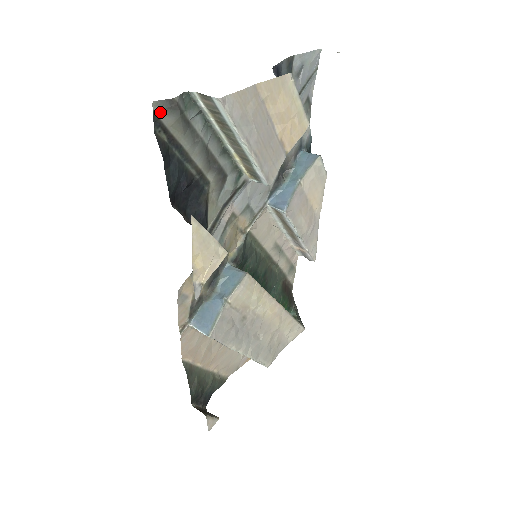
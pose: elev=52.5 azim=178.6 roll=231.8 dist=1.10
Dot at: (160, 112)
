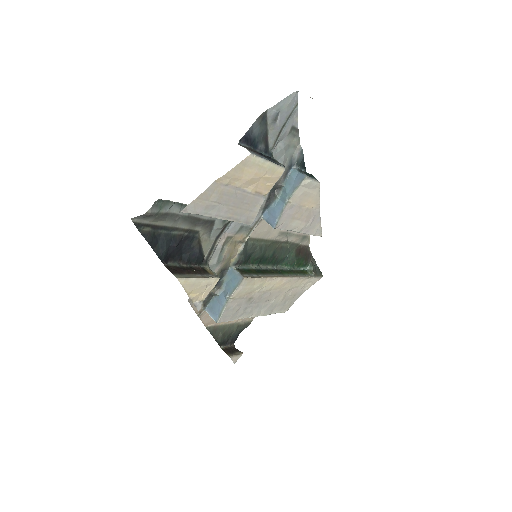
Dot at: (139, 220)
